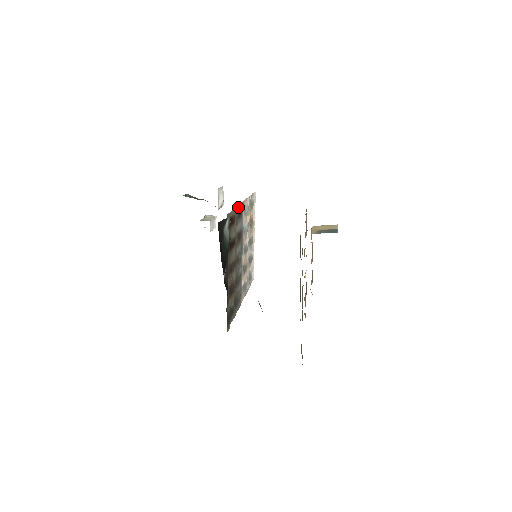
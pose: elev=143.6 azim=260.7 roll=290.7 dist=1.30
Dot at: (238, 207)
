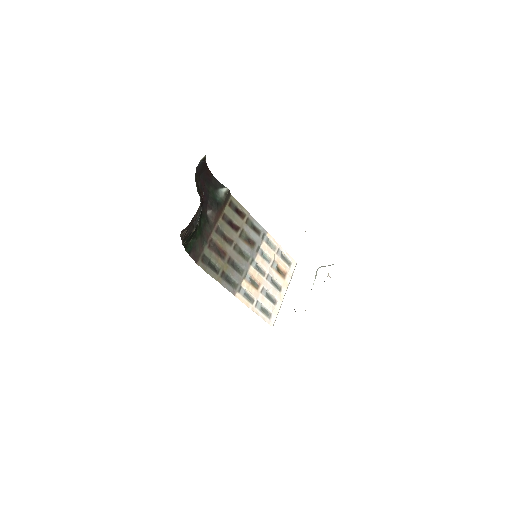
Dot at: (255, 221)
